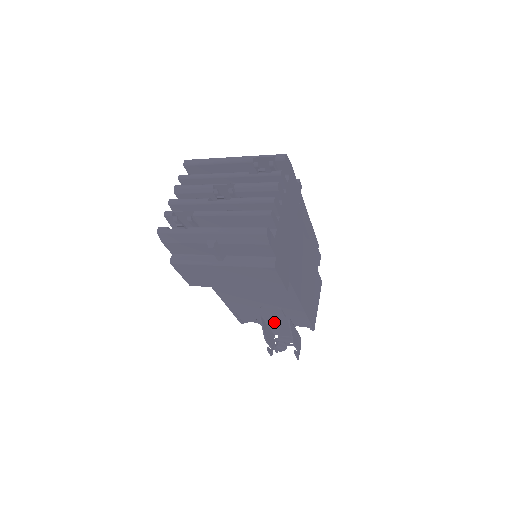
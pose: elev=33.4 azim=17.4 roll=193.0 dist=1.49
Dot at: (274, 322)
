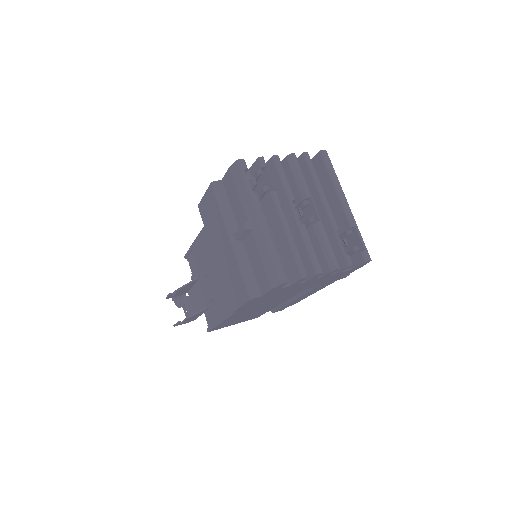
Dot at: (199, 291)
